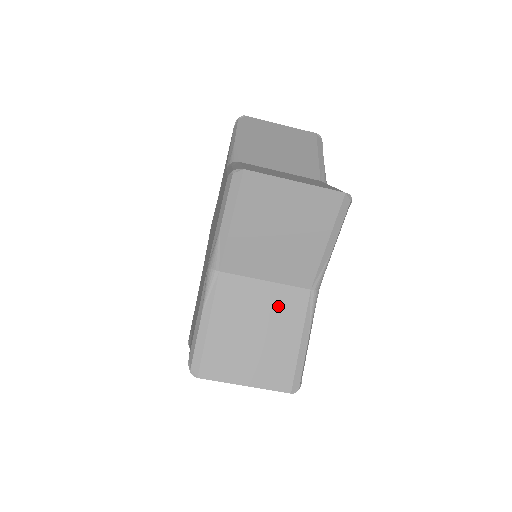
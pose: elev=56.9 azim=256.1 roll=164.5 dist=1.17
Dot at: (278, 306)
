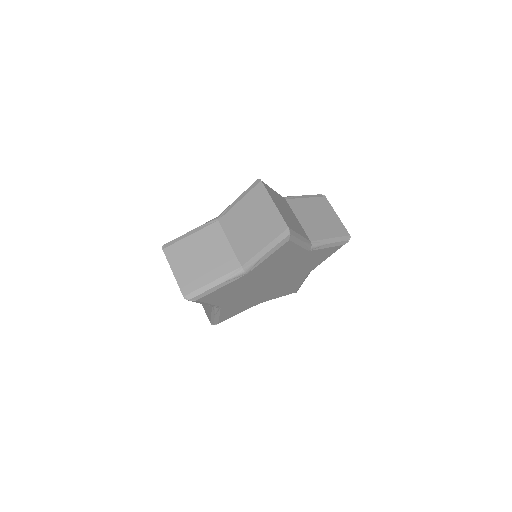
Dot at: (298, 225)
